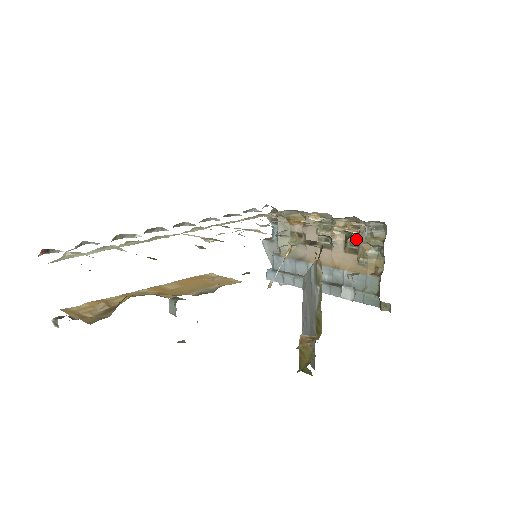
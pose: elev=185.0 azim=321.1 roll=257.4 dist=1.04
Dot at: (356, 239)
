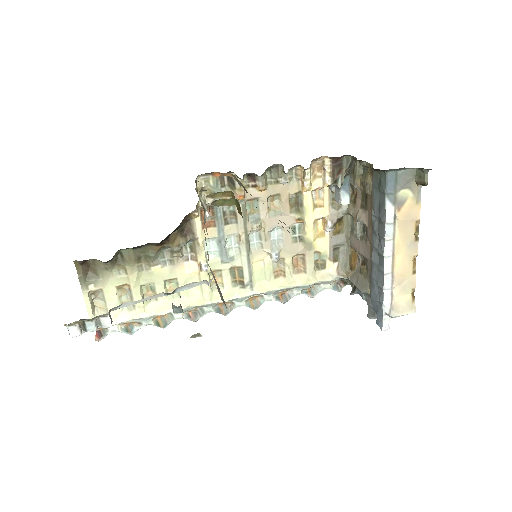
Dot at: (359, 193)
